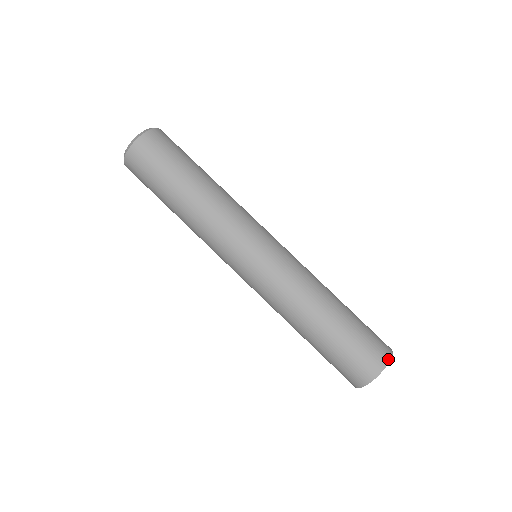
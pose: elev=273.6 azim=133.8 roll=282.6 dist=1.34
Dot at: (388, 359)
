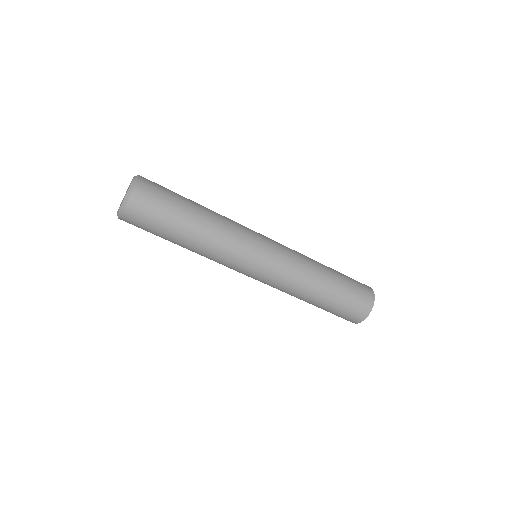
Dot at: (370, 311)
